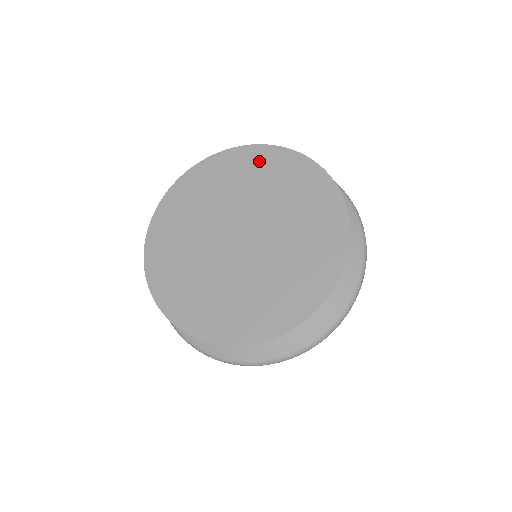
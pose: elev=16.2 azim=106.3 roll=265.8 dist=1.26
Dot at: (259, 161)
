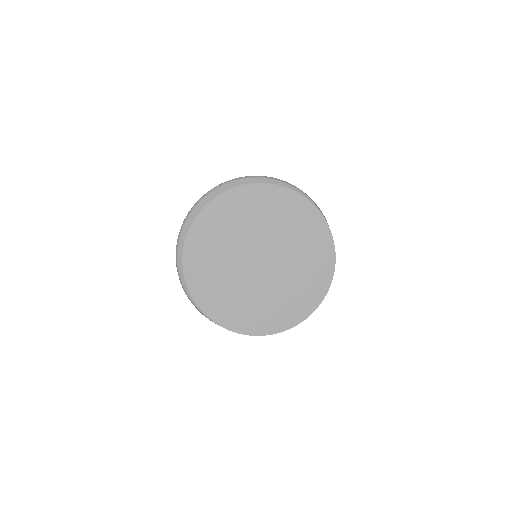
Dot at: (277, 200)
